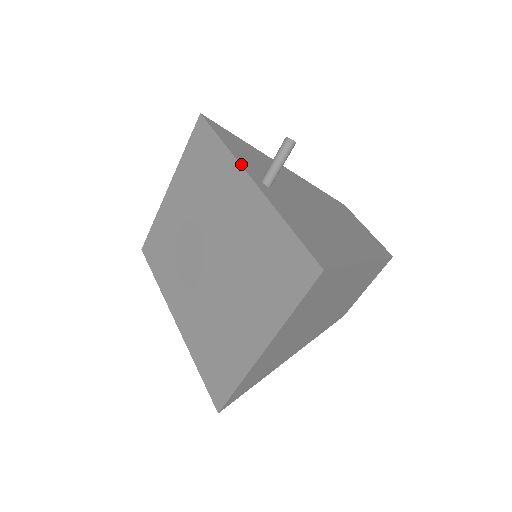
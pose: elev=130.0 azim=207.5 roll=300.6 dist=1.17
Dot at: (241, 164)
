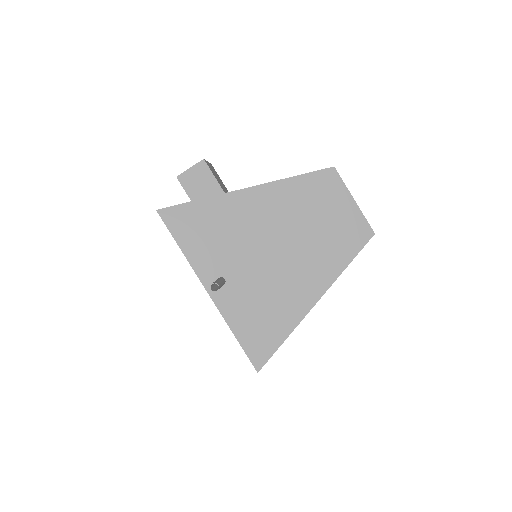
Dot at: (198, 275)
